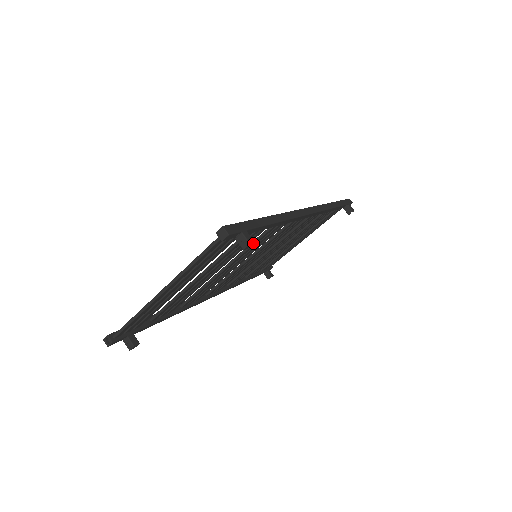
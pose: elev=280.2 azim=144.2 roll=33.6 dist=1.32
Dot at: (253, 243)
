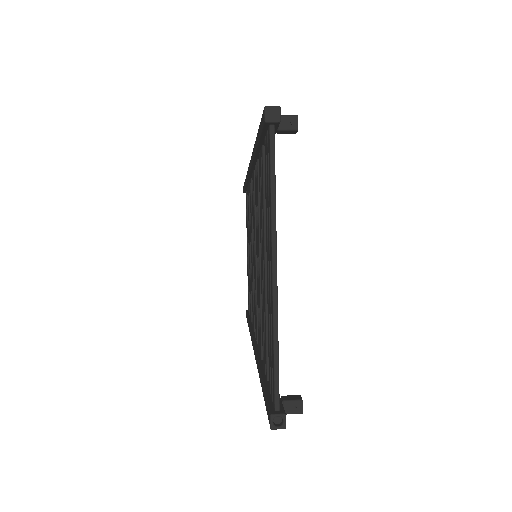
Dot at: (295, 121)
